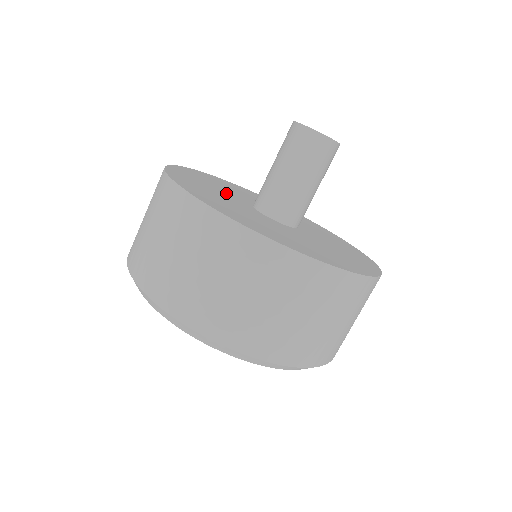
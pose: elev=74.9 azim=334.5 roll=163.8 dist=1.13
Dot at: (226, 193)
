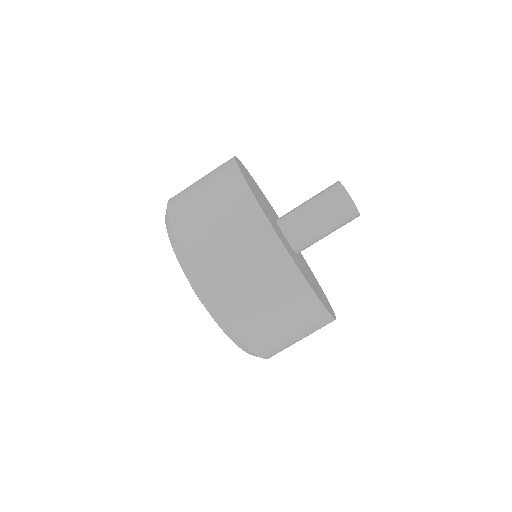
Dot at: (263, 200)
